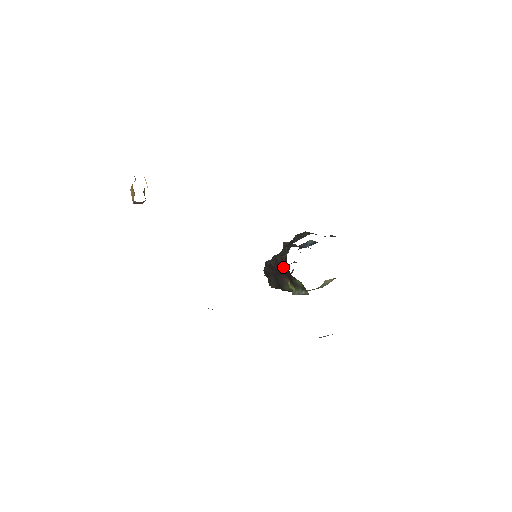
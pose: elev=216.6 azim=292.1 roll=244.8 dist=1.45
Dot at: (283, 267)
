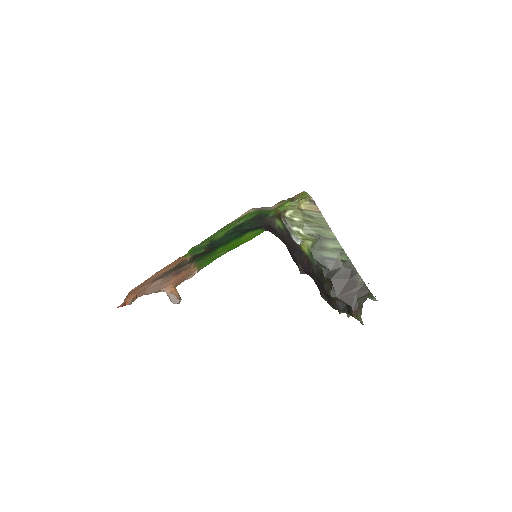
Dot at: (290, 250)
